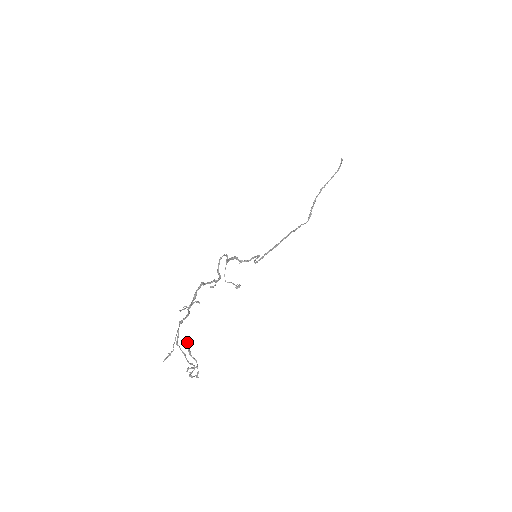
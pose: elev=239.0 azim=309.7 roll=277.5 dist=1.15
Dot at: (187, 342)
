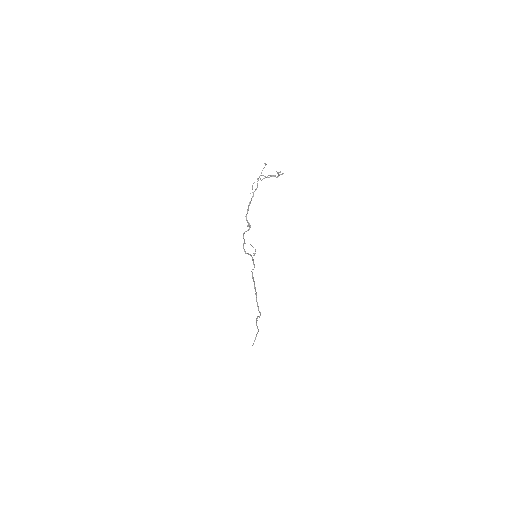
Dot at: (268, 175)
